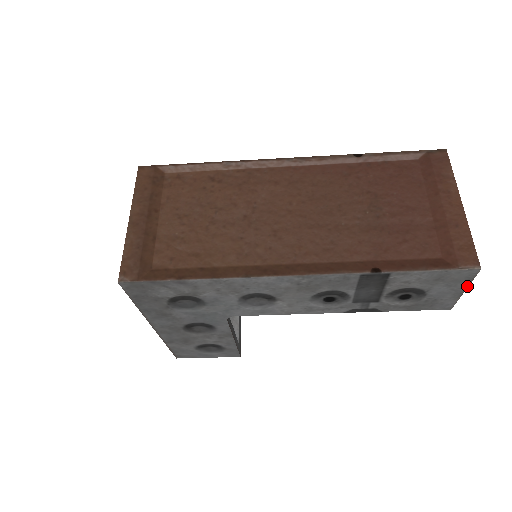
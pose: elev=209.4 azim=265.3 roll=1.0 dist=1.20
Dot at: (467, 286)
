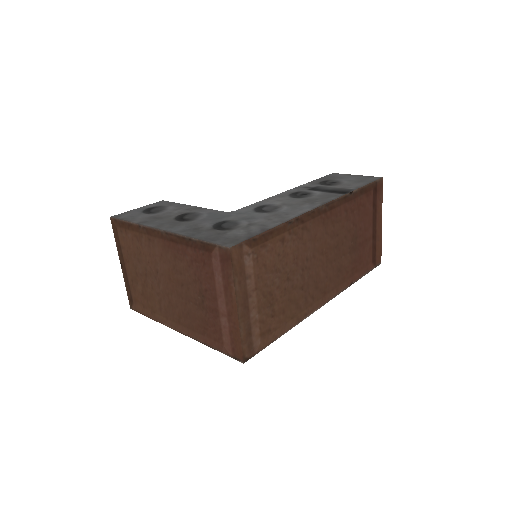
Dot at: occluded
